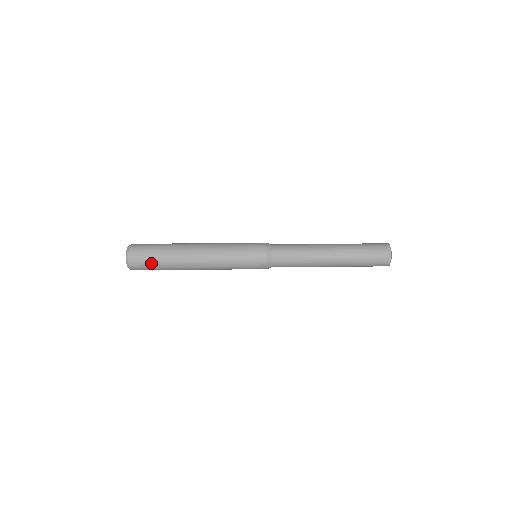
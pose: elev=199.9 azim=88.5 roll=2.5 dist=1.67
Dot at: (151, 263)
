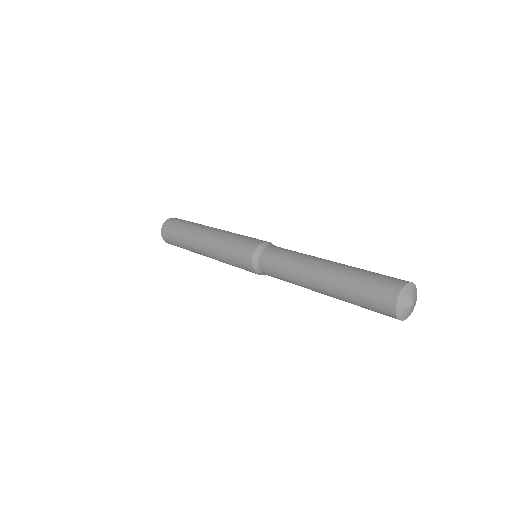
Dot at: occluded
